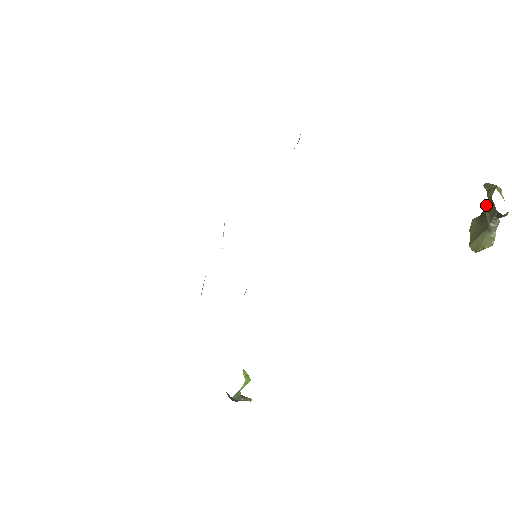
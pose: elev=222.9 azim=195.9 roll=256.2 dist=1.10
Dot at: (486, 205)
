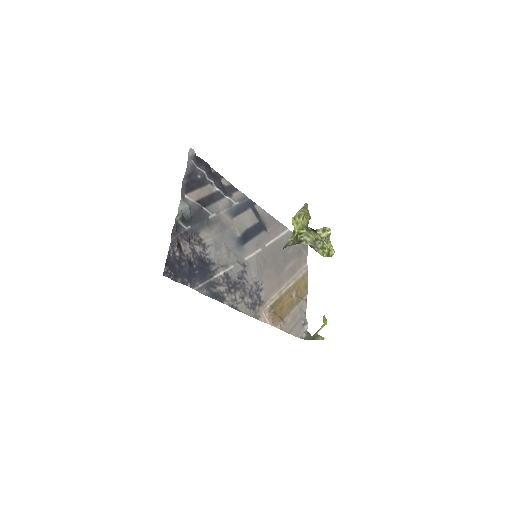
Dot at: (307, 224)
